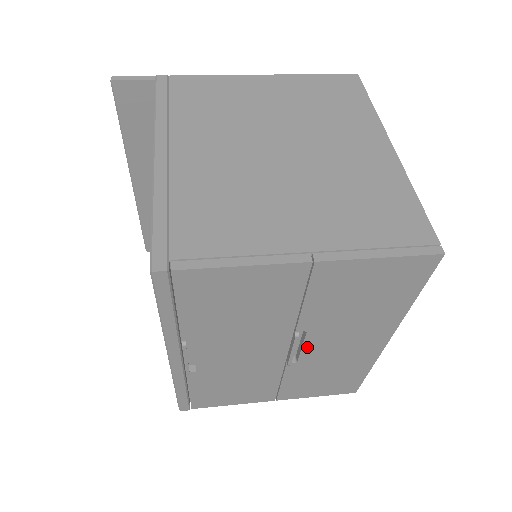
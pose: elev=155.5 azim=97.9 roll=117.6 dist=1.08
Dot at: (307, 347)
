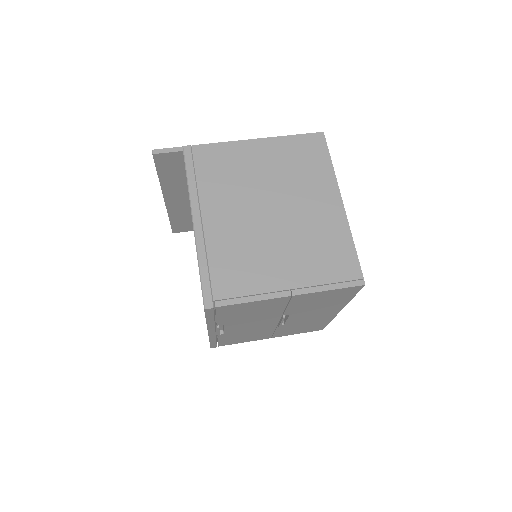
Dot at: (290, 319)
